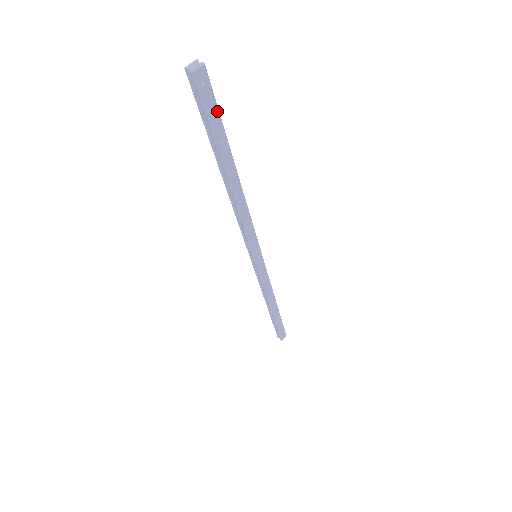
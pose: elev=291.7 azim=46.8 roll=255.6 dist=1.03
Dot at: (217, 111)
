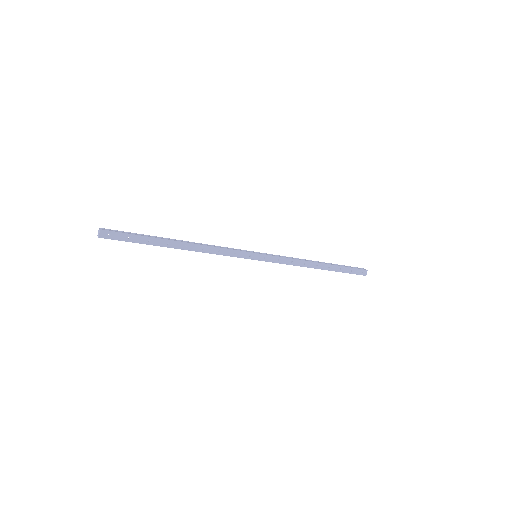
Dot at: (130, 235)
